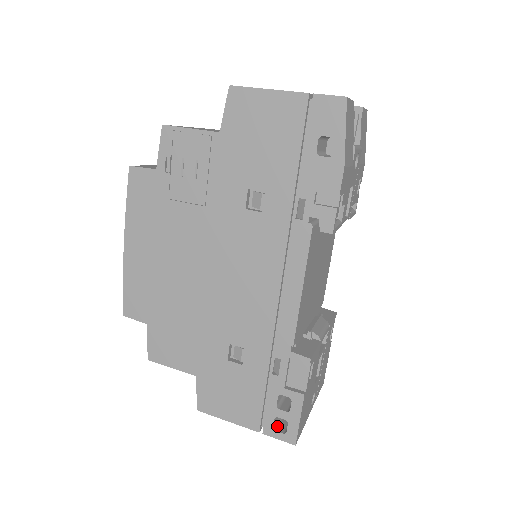
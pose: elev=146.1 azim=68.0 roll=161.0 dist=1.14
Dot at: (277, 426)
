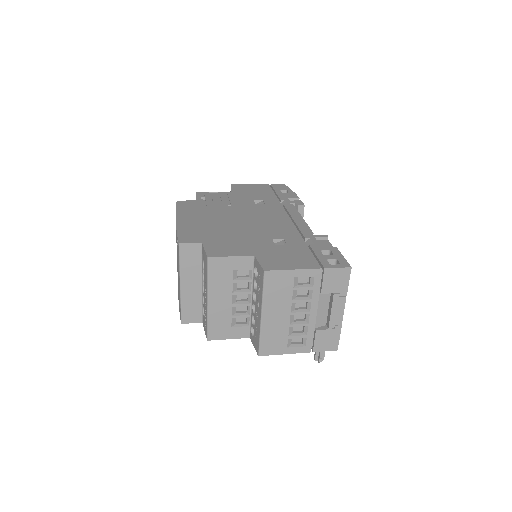
Dot at: occluded
